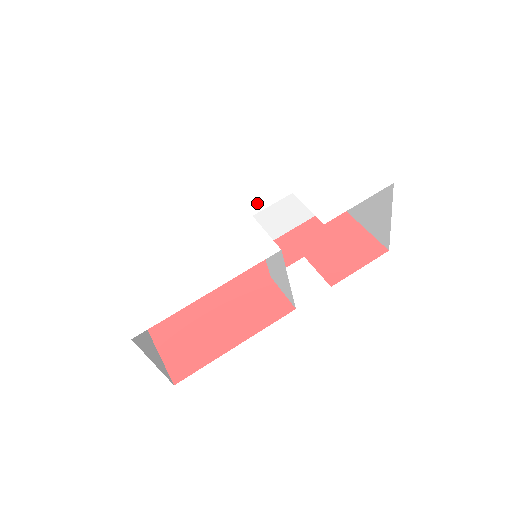
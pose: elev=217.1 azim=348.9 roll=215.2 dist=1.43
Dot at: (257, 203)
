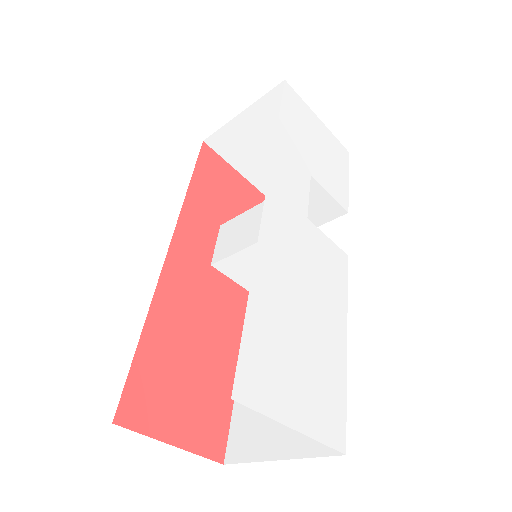
Dot at: (299, 197)
